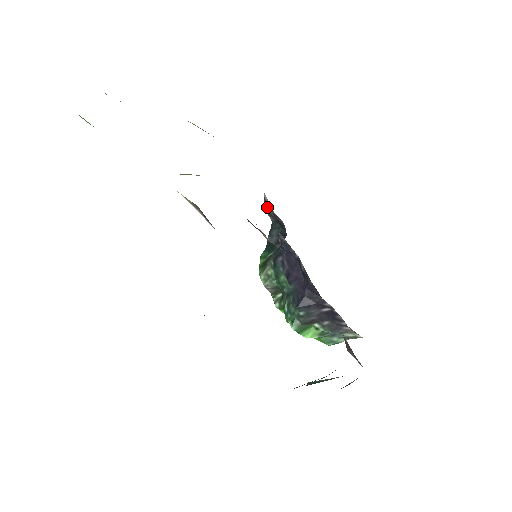
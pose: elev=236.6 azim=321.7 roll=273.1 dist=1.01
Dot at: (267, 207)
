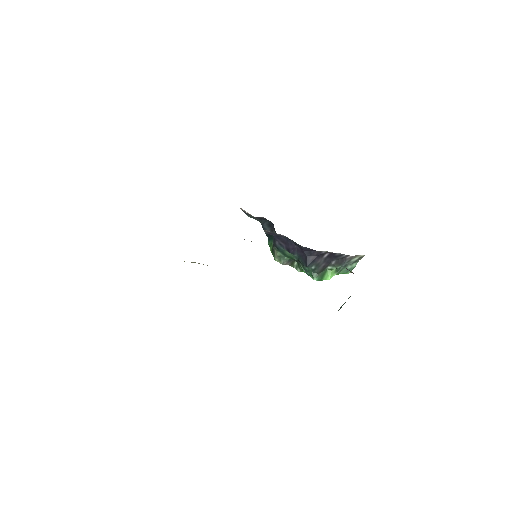
Dot at: (248, 215)
